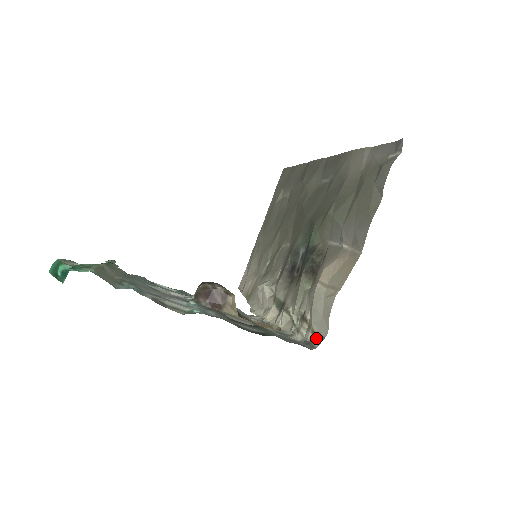
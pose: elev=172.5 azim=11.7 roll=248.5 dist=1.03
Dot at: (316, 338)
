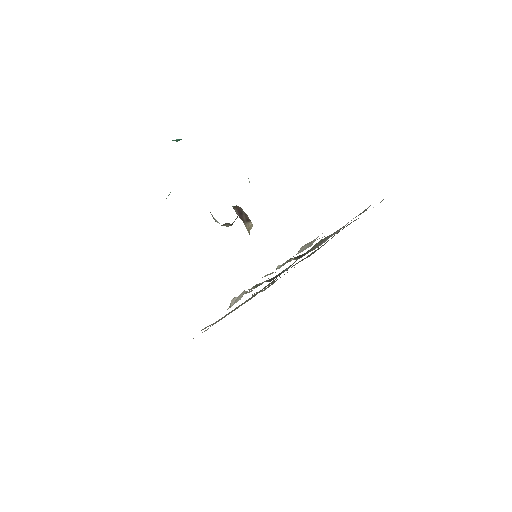
Dot at: occluded
